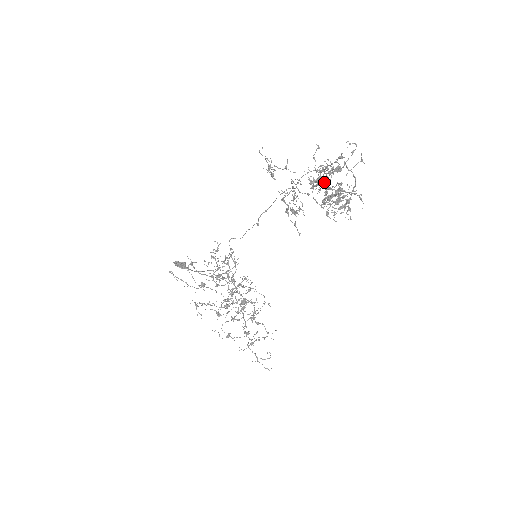
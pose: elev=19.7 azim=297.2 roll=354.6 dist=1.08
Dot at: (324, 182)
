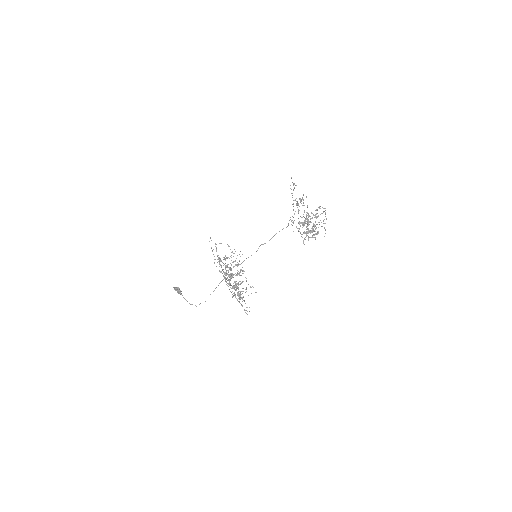
Dot at: (307, 222)
